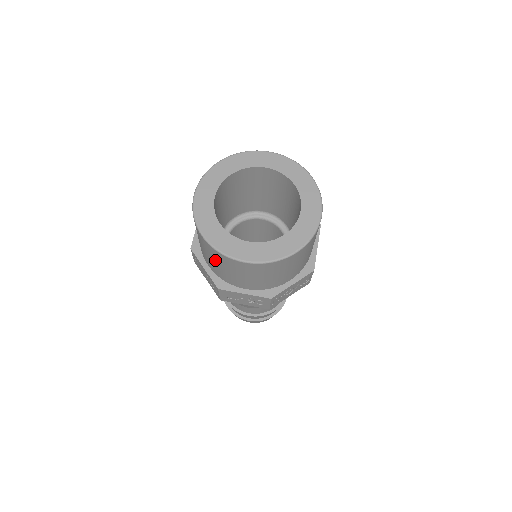
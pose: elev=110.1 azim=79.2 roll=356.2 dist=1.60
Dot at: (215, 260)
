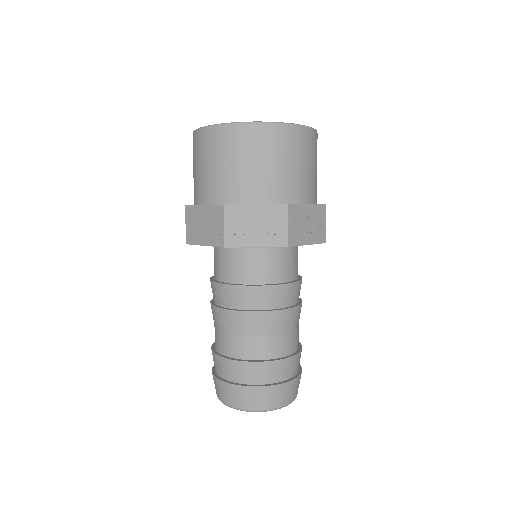
Dot at: (220, 156)
